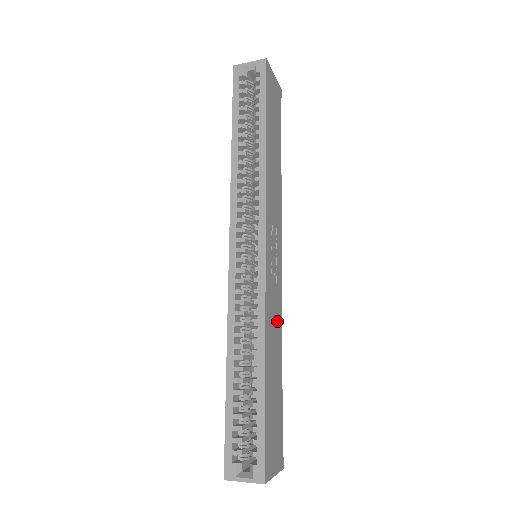
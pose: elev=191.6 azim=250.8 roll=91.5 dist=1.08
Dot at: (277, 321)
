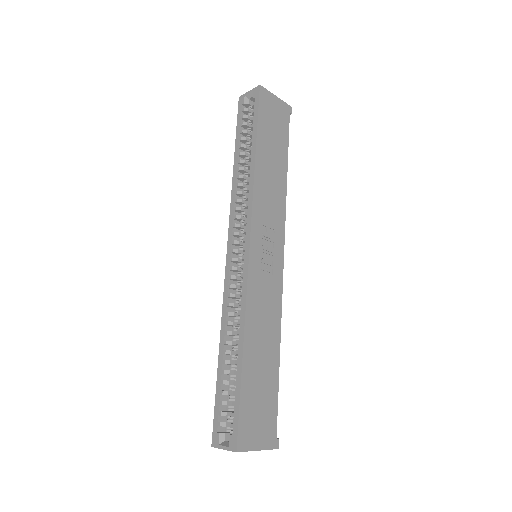
Dot at: (271, 312)
